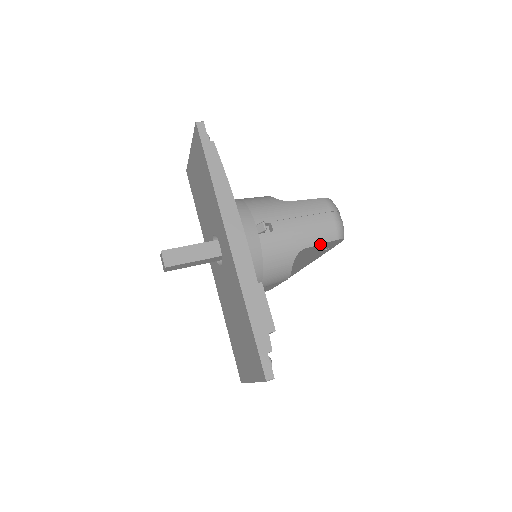
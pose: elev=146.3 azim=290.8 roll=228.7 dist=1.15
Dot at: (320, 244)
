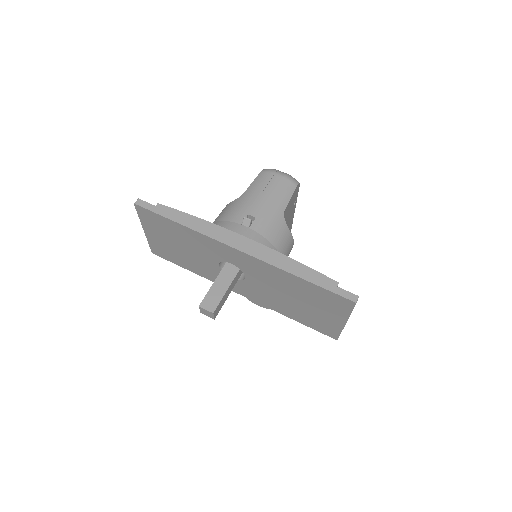
Dot at: (290, 199)
